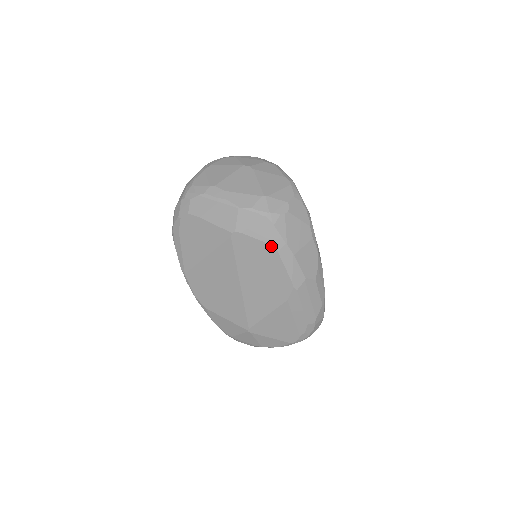
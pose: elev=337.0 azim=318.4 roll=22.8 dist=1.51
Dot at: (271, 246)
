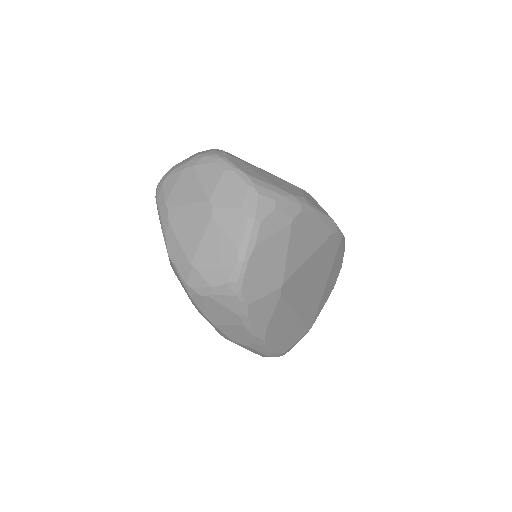
Dot at: (193, 304)
